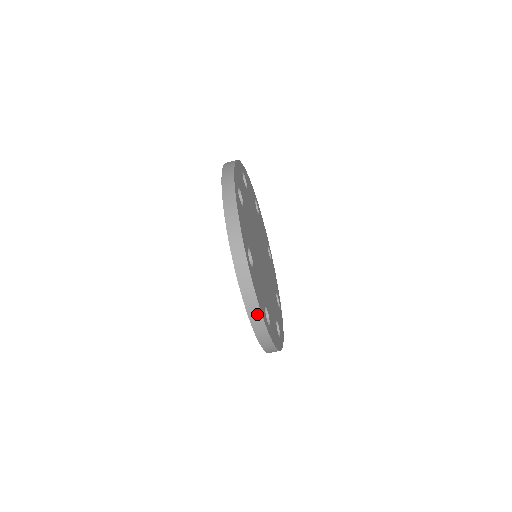
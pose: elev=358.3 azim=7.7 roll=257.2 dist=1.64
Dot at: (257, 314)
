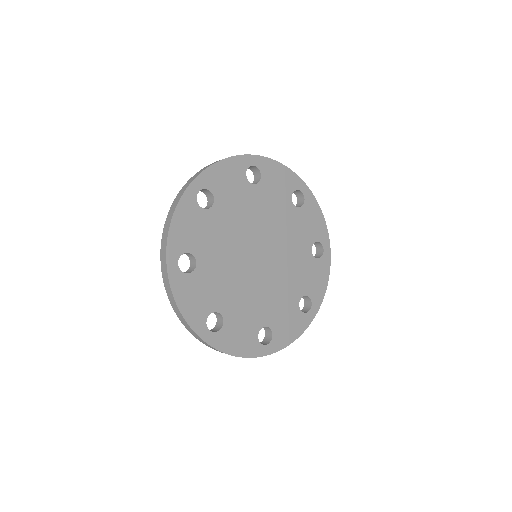
Dot at: (182, 318)
